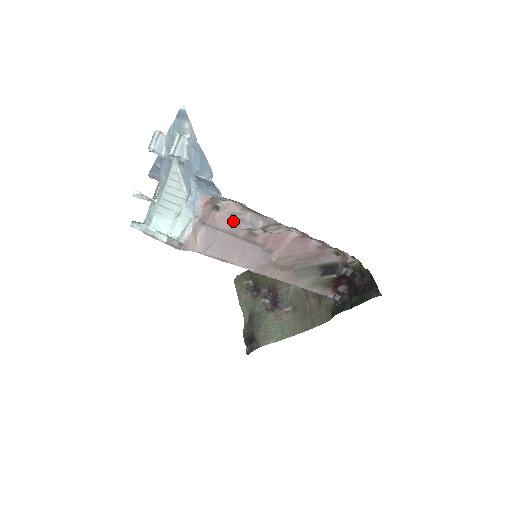
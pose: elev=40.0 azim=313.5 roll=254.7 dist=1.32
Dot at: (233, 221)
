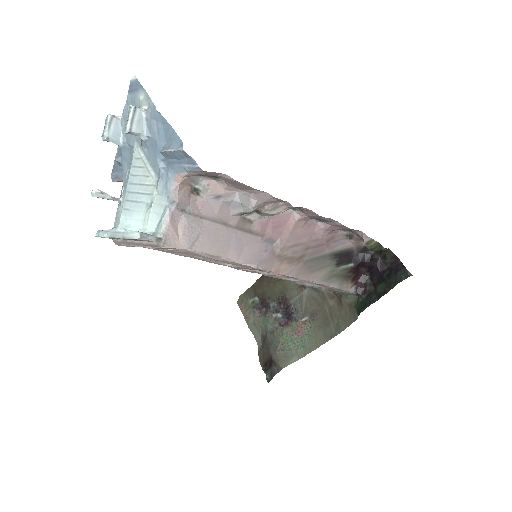
Dot at: (219, 206)
